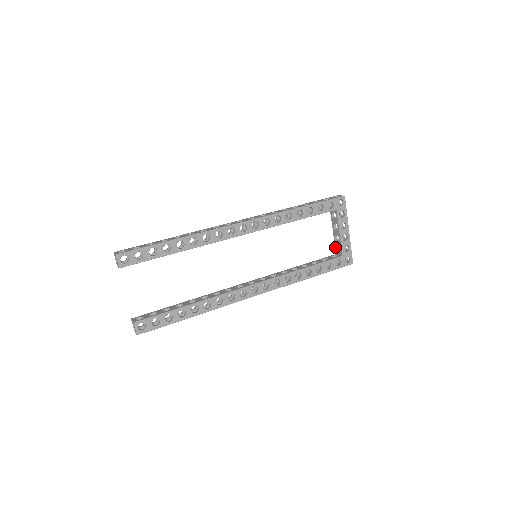
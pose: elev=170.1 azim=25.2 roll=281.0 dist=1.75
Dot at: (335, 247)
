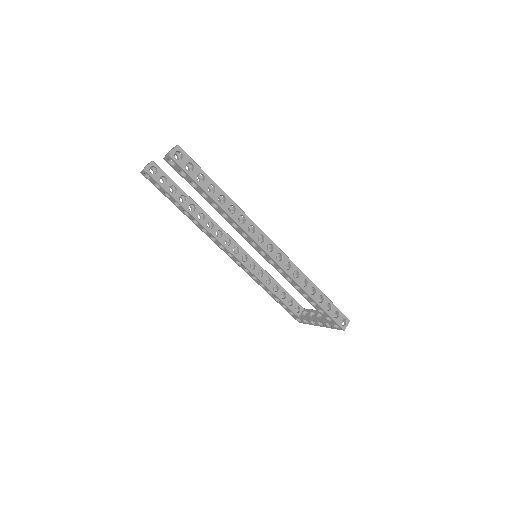
Dot at: (309, 309)
